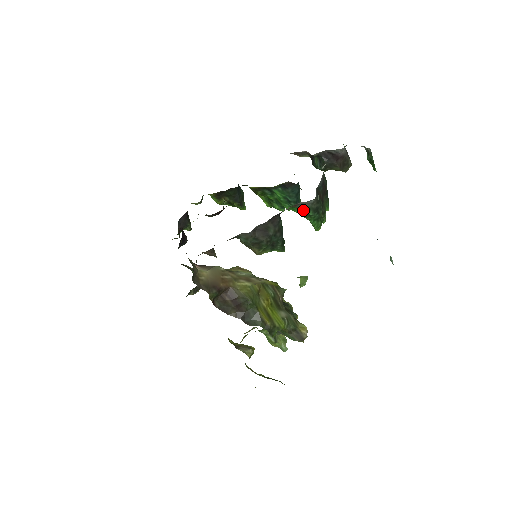
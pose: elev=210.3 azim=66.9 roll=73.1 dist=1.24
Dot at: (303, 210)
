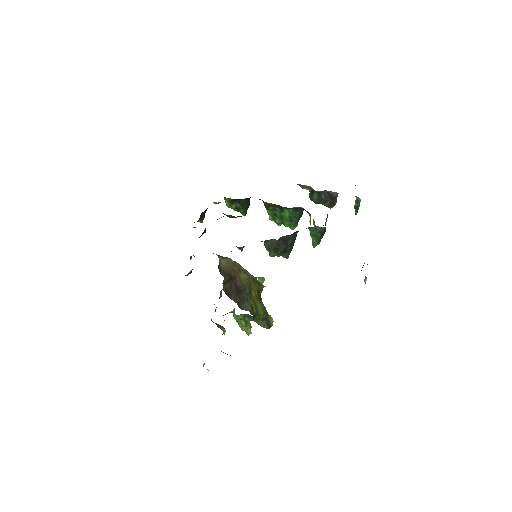
Dot at: (315, 232)
